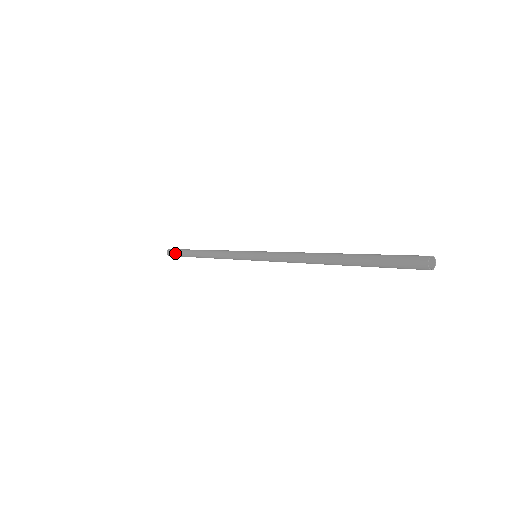
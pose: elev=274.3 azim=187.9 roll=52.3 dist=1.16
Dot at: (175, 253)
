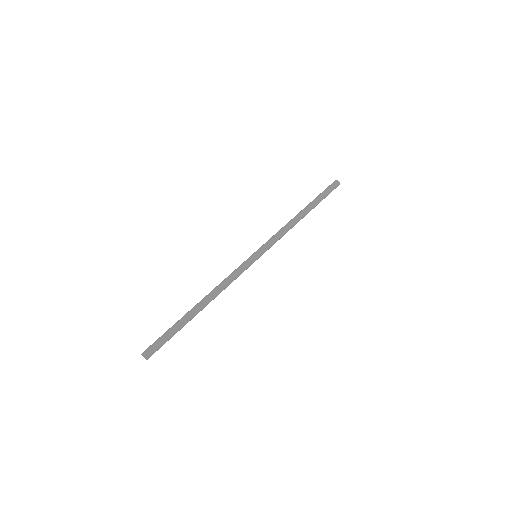
Dot at: (161, 339)
